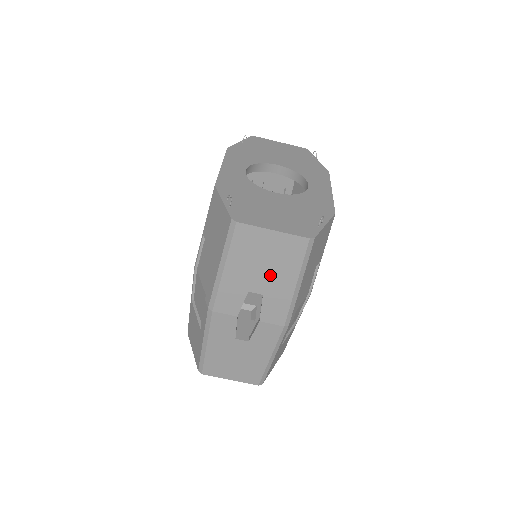
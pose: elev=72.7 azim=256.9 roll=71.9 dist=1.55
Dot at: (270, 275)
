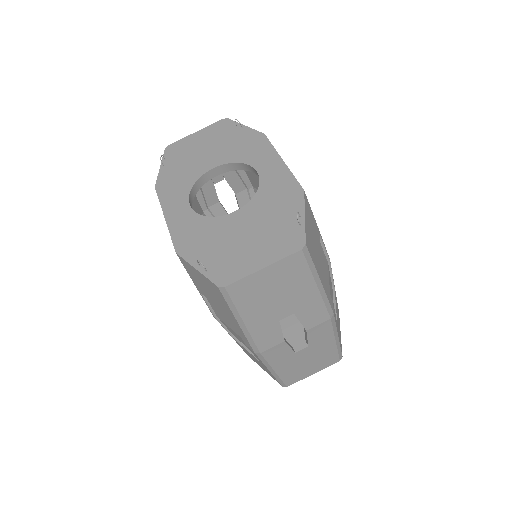
Dot at: (288, 298)
